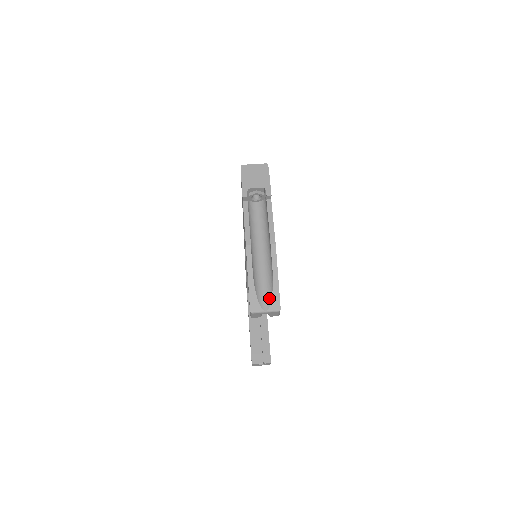
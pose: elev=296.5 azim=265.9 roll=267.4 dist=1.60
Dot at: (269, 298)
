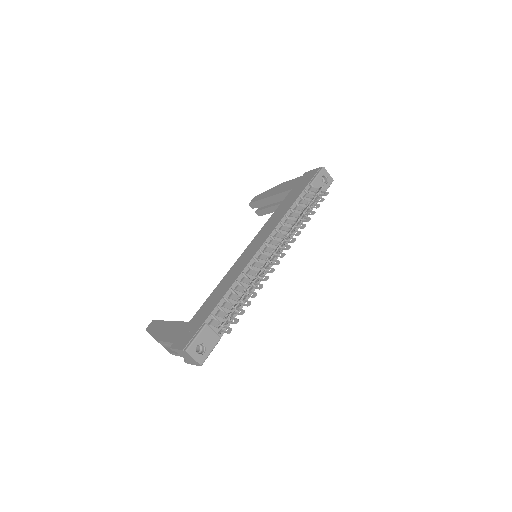
Dot at: occluded
